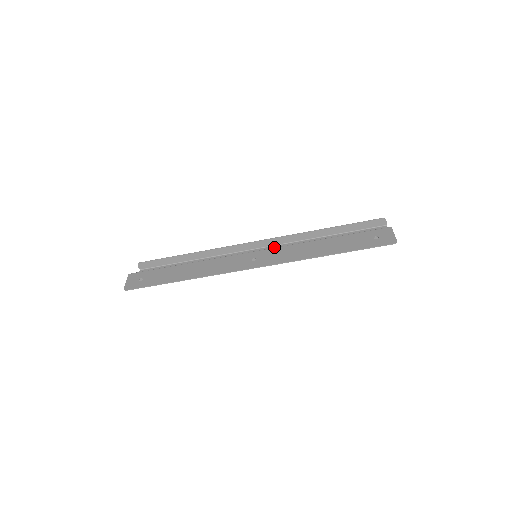
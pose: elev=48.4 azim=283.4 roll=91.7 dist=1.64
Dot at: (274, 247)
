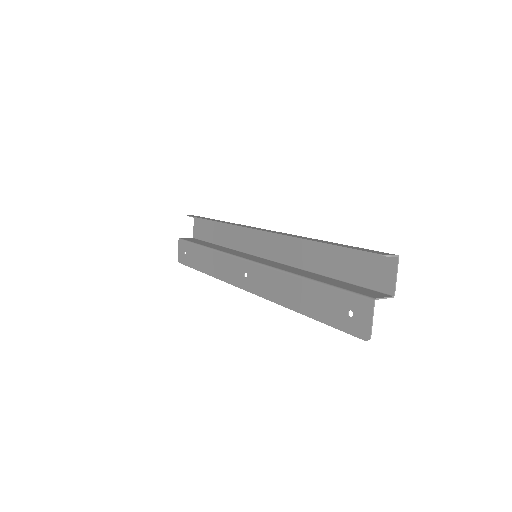
Dot at: (277, 236)
